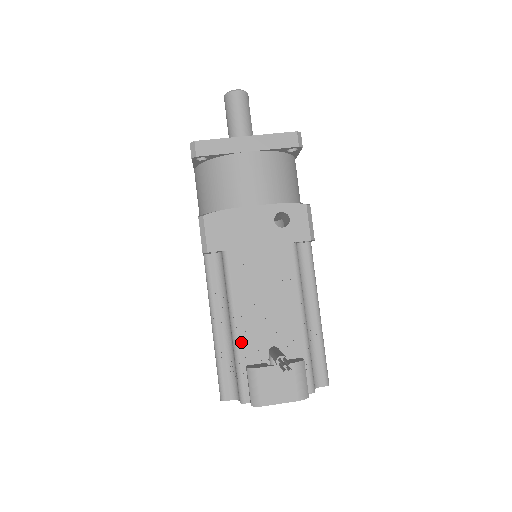
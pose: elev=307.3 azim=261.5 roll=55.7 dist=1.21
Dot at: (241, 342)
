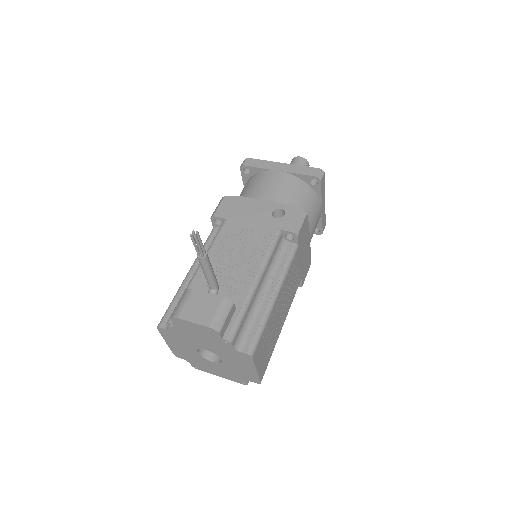
Dot at: (197, 278)
